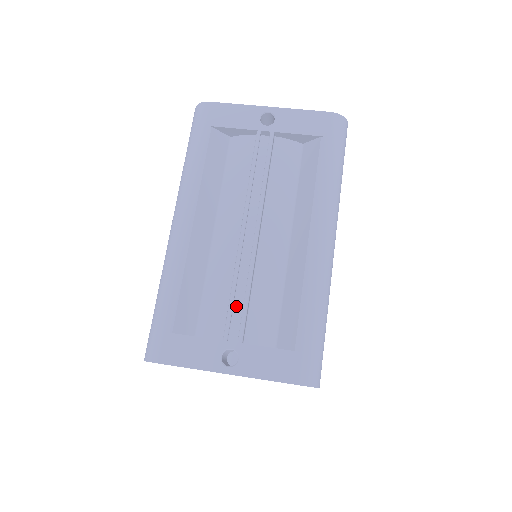
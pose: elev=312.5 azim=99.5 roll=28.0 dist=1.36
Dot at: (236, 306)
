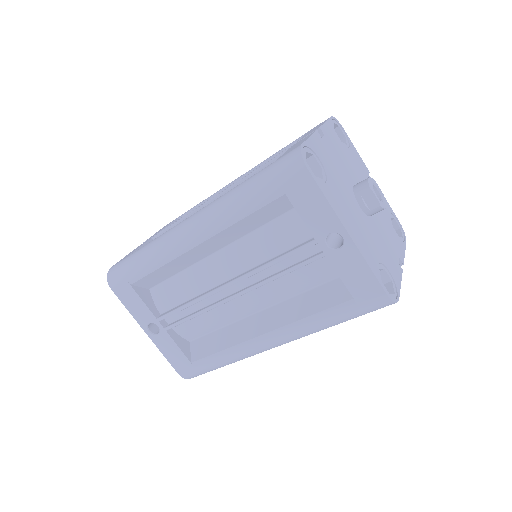
Dot at: (184, 309)
